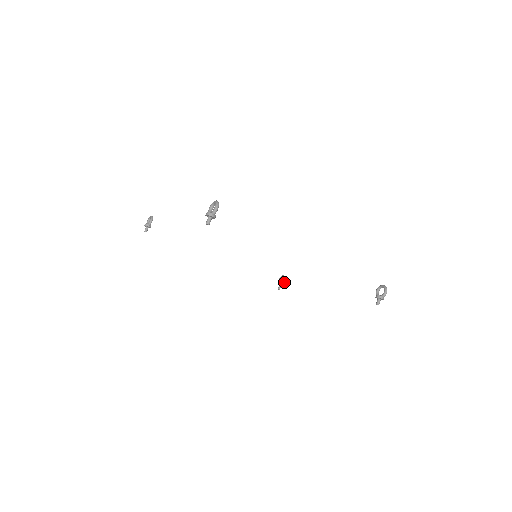
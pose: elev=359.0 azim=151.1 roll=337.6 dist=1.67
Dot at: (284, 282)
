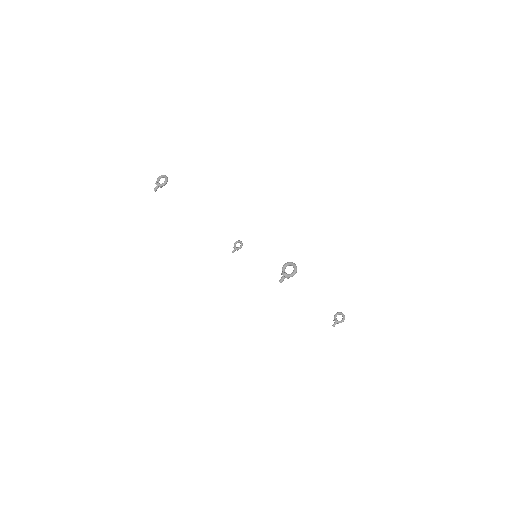
Dot at: (240, 248)
